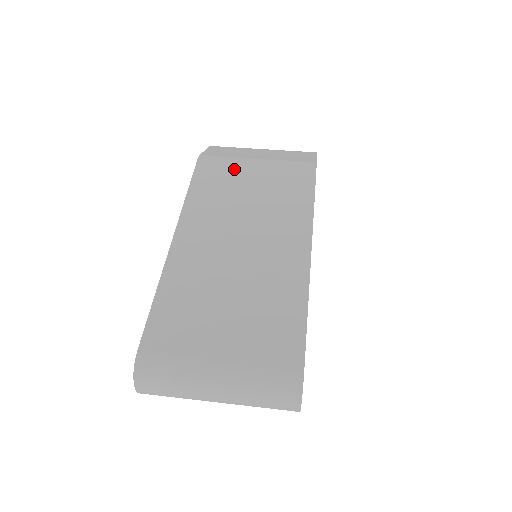
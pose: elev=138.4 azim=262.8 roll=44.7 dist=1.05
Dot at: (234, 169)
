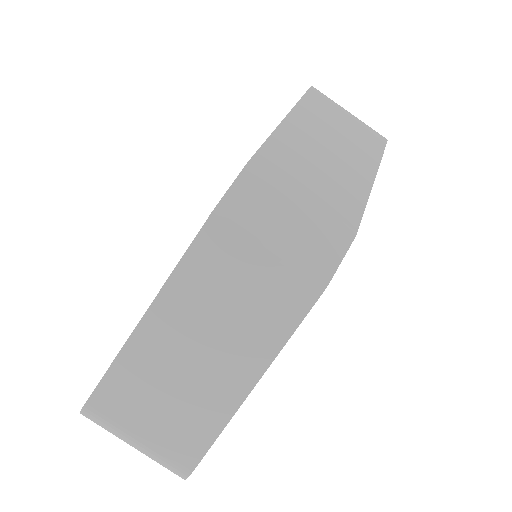
Dot at: (240, 251)
